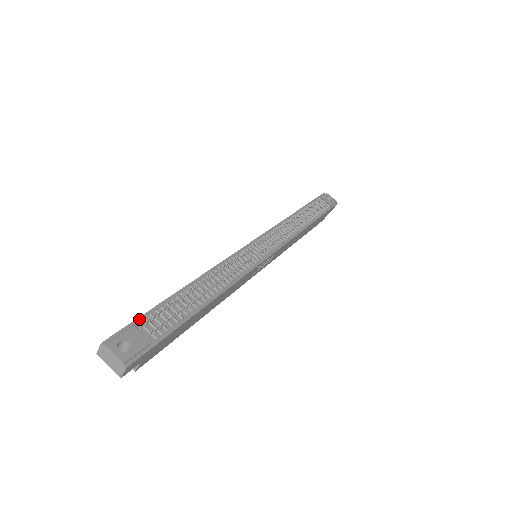
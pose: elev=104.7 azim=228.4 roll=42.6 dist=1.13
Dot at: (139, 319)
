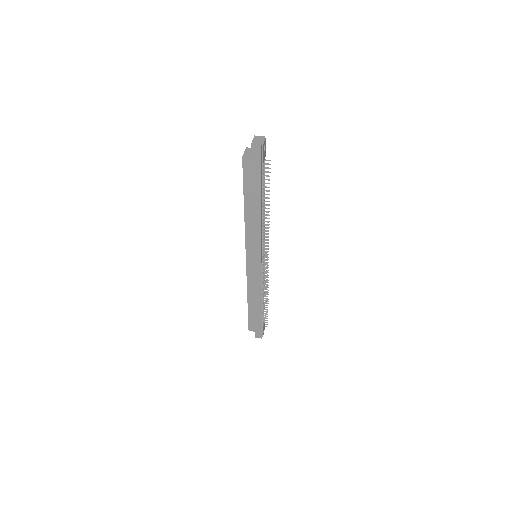
Dot at: occluded
